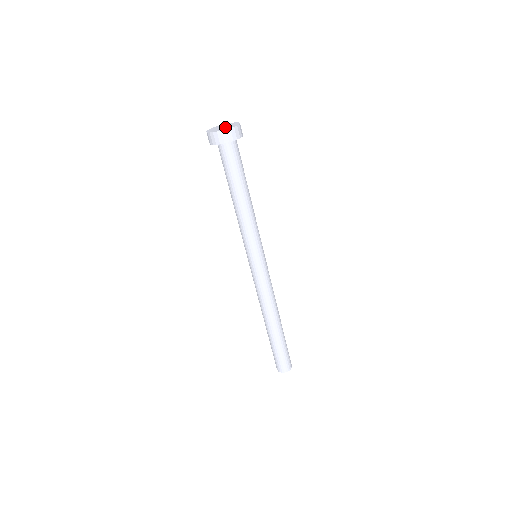
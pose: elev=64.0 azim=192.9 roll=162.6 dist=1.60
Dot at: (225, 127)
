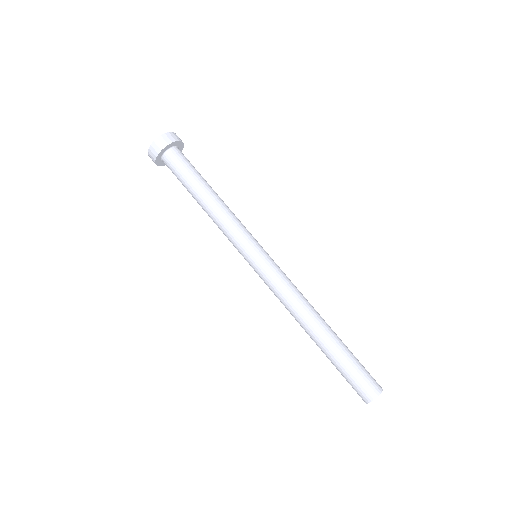
Dot at: occluded
